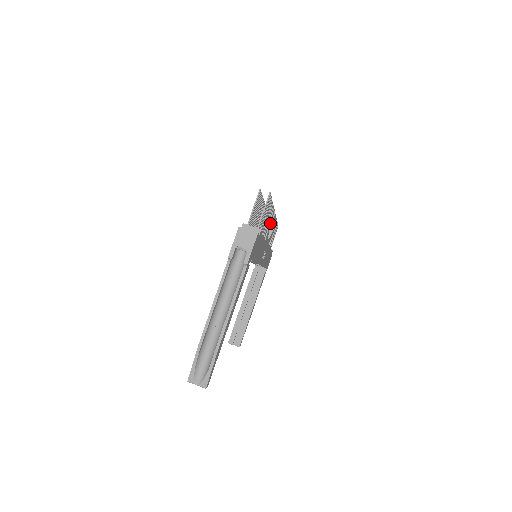
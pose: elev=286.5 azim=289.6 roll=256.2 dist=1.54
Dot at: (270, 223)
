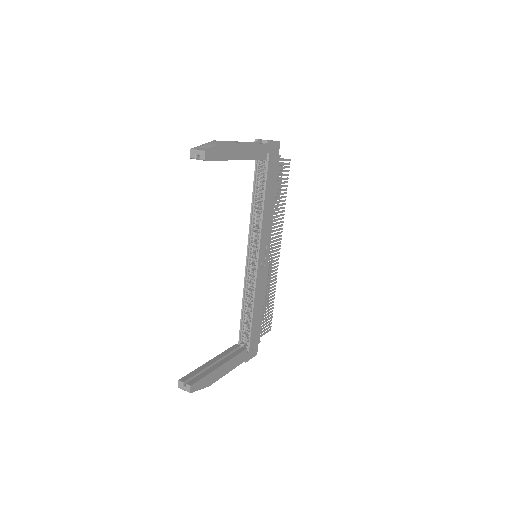
Dot at: (276, 237)
